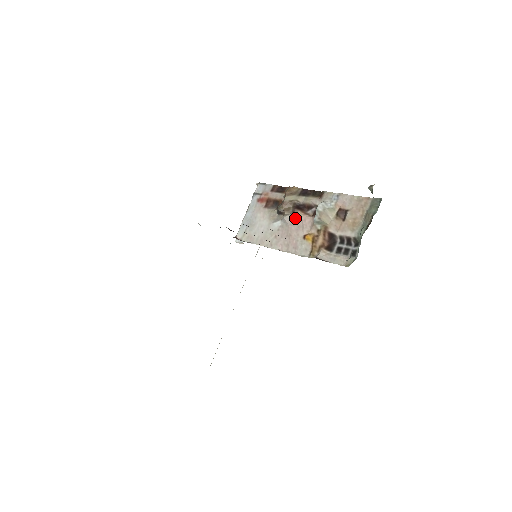
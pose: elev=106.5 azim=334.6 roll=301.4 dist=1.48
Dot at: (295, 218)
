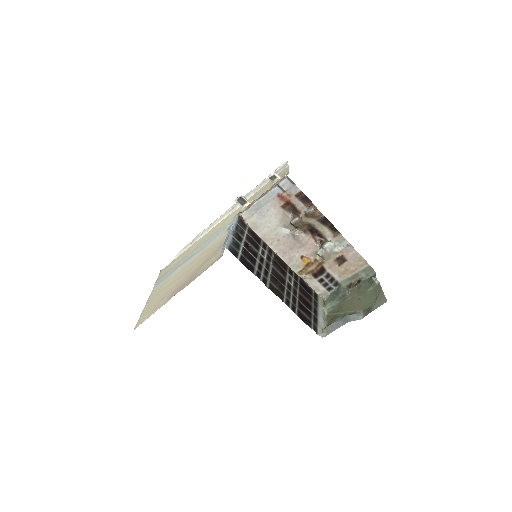
Dot at: (304, 239)
